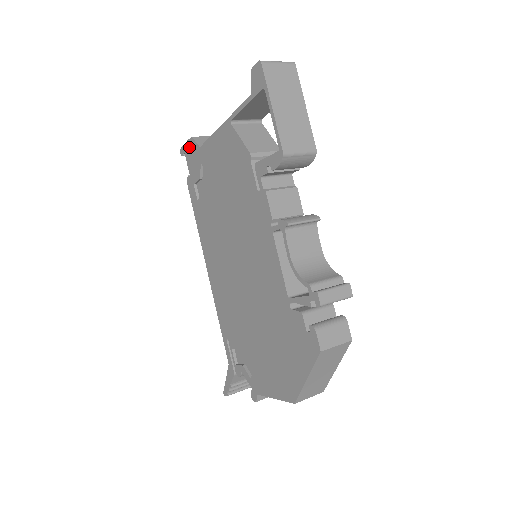
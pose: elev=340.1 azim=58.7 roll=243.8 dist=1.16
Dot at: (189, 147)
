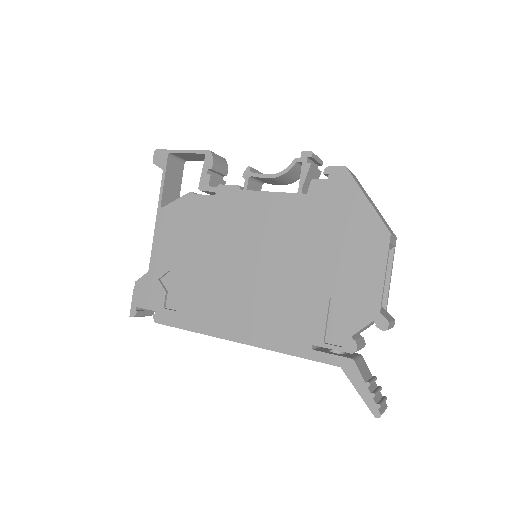
Dot at: (138, 293)
